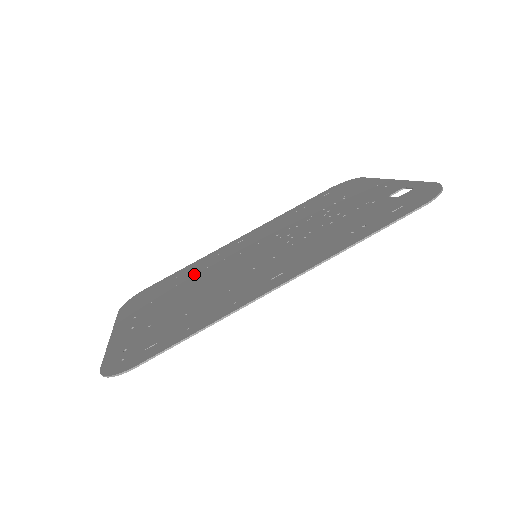
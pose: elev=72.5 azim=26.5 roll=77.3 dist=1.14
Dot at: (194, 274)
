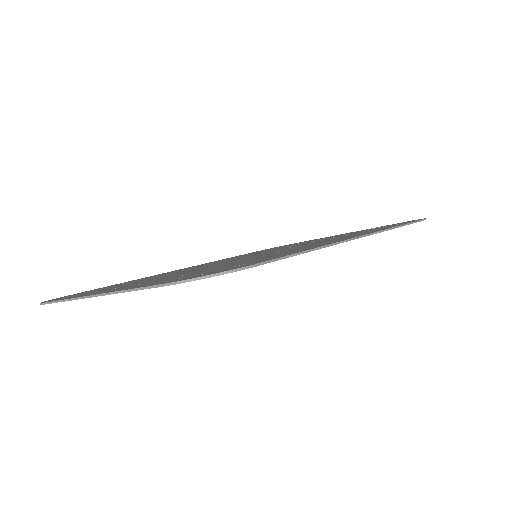
Dot at: occluded
